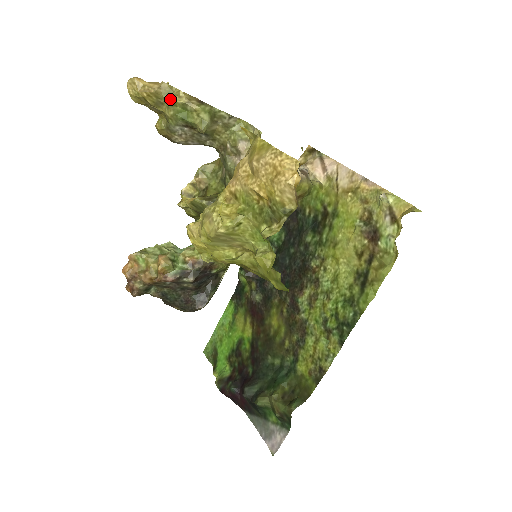
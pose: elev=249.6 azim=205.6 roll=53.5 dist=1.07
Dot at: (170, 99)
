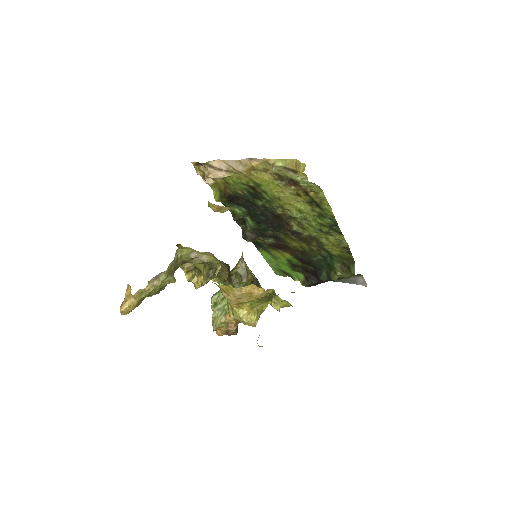
Dot at: (145, 294)
